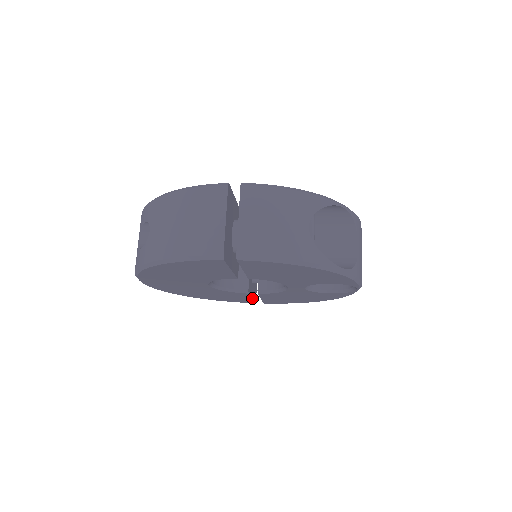
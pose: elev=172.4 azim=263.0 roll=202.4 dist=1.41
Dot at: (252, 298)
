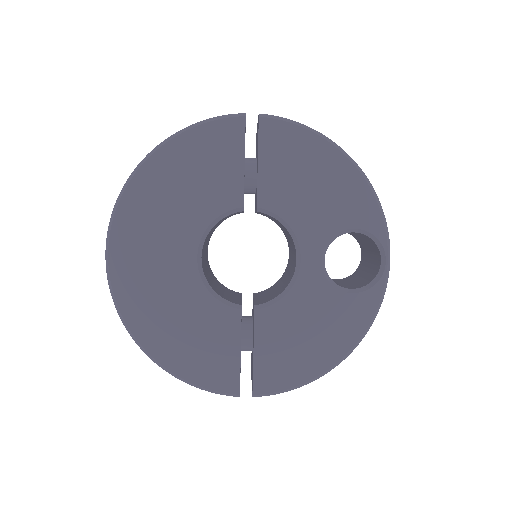
Dot at: (240, 353)
